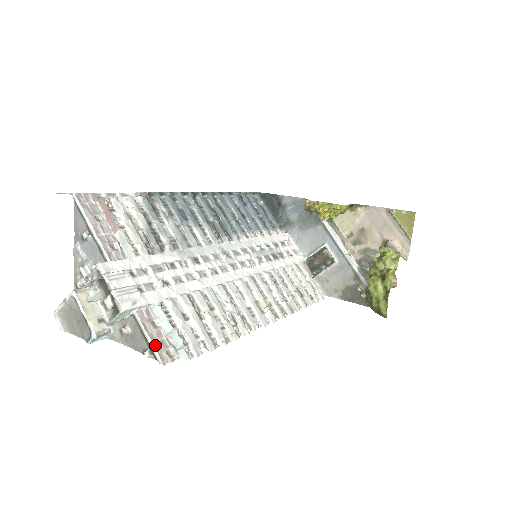
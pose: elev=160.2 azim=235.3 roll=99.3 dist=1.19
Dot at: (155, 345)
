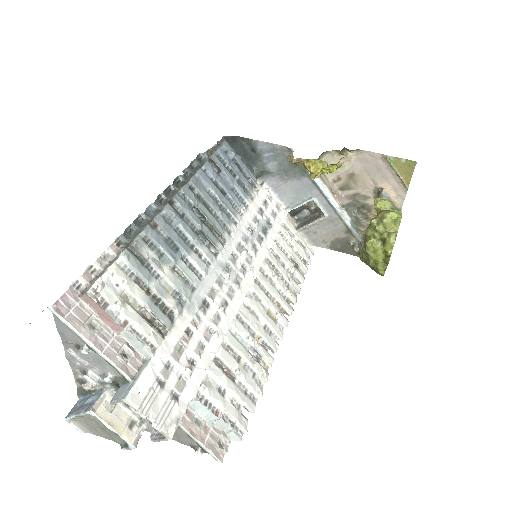
Dot at: (208, 447)
